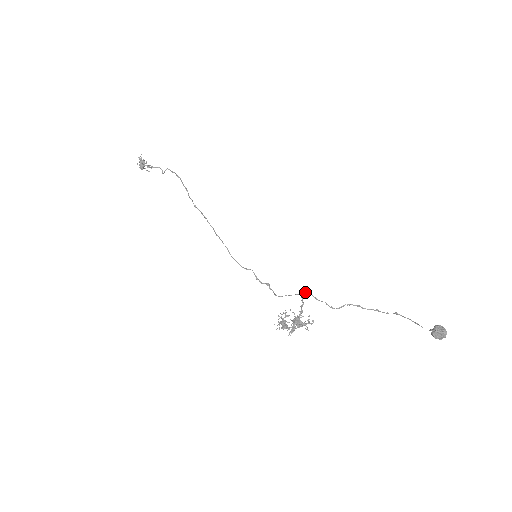
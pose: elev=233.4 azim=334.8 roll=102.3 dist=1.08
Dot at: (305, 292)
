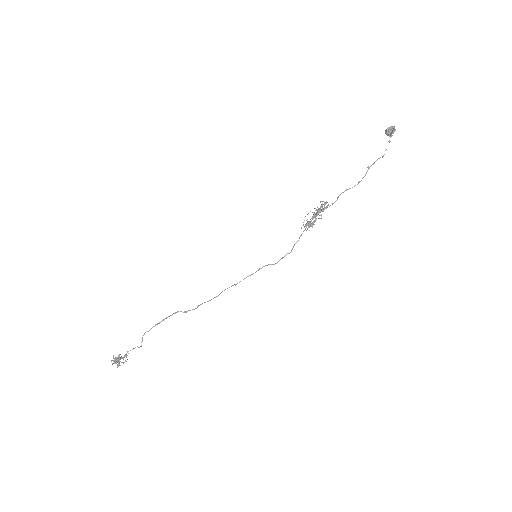
Dot at: occluded
